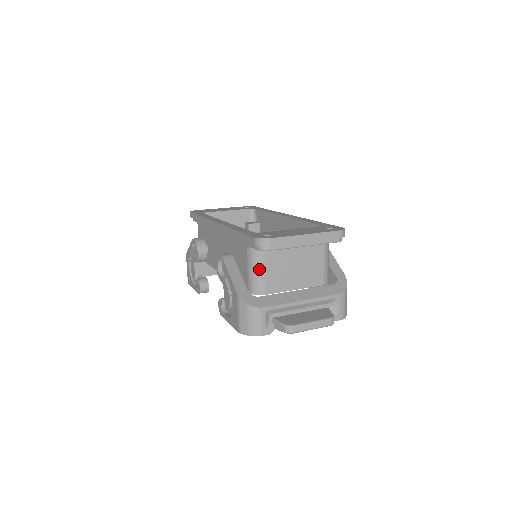
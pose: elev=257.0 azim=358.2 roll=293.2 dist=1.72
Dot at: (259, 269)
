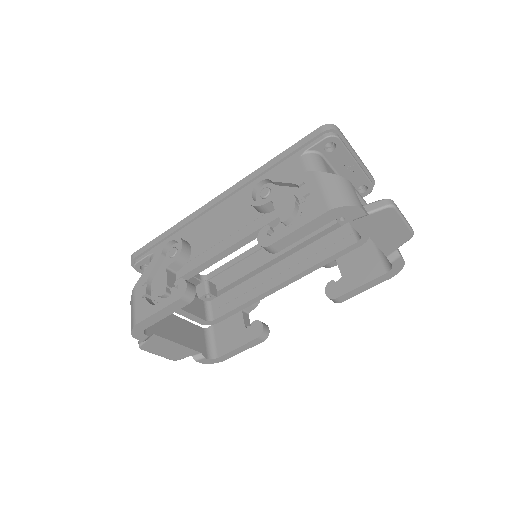
Dot at: (323, 169)
